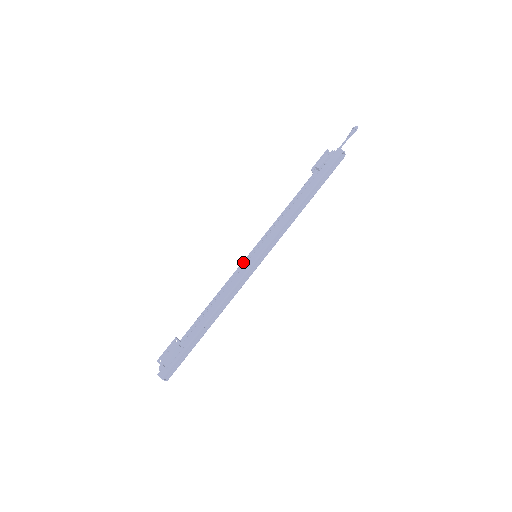
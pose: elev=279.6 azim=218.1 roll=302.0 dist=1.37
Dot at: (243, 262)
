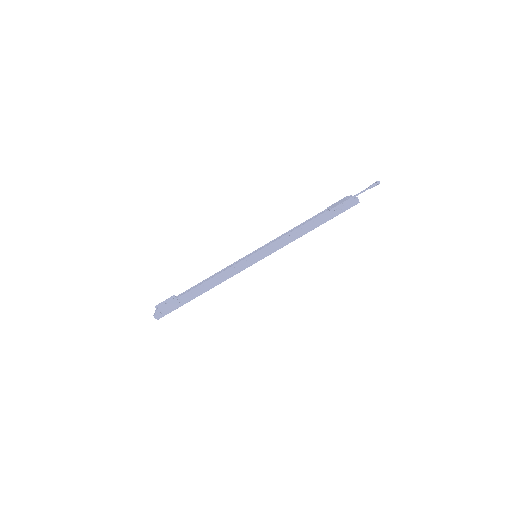
Dot at: (245, 260)
